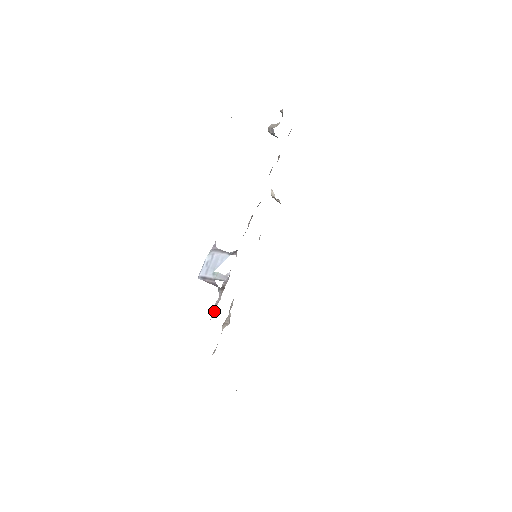
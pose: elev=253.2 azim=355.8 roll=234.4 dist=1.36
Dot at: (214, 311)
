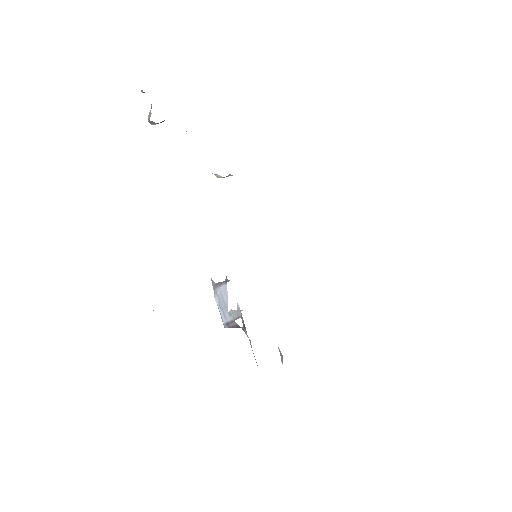
Dot at: occluded
